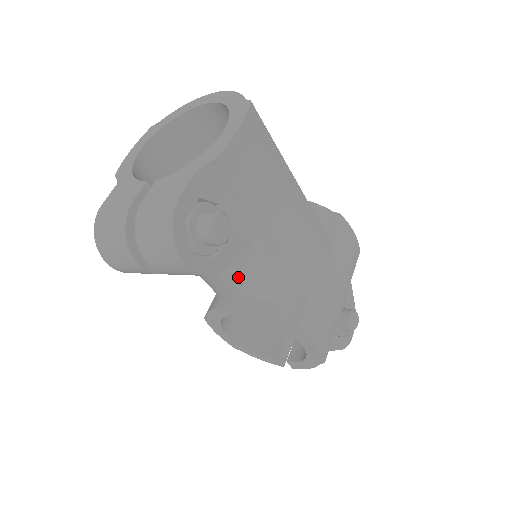
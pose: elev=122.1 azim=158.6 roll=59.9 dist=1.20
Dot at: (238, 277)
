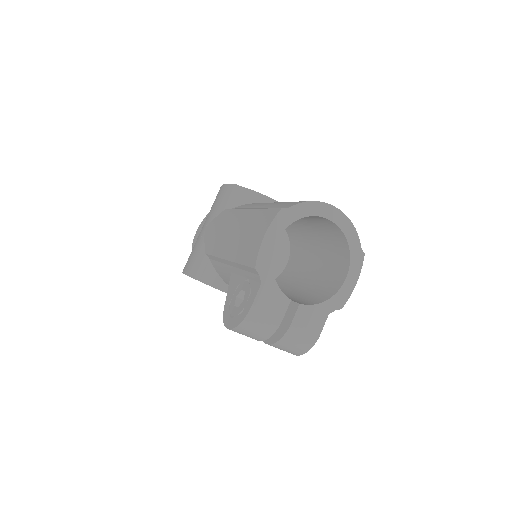
Dot at: occluded
